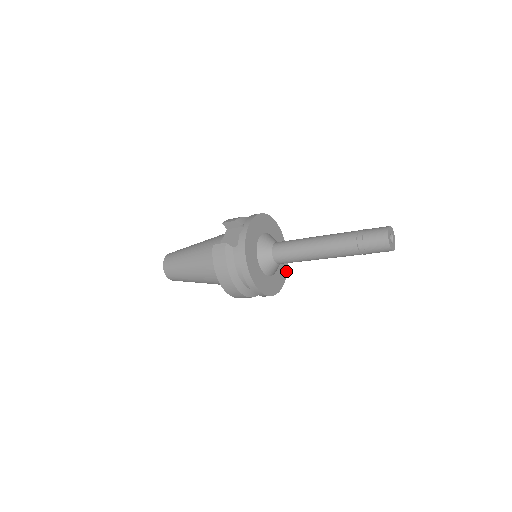
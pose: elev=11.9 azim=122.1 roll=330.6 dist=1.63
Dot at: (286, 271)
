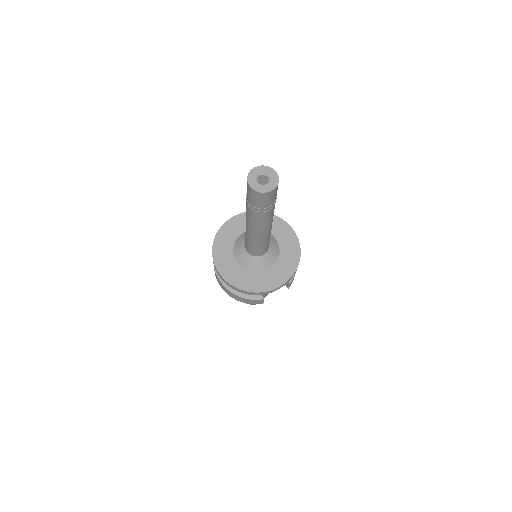
Dot at: (287, 279)
